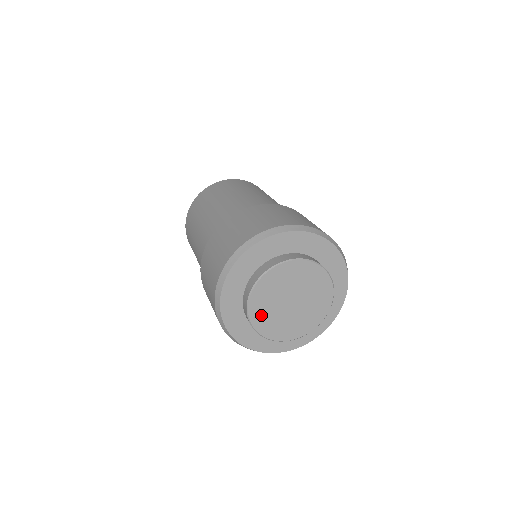
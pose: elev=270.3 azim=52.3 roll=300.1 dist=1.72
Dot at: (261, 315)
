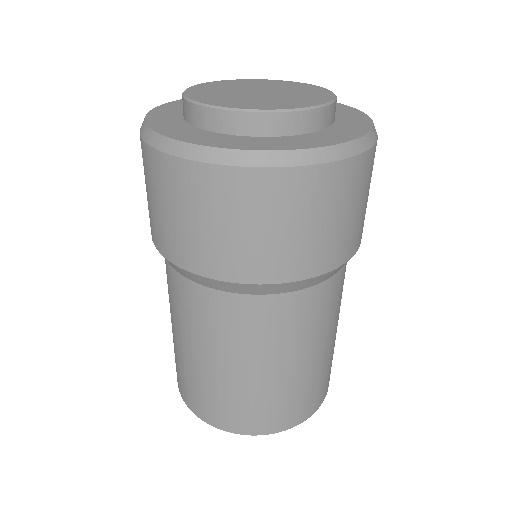
Dot at: (247, 104)
